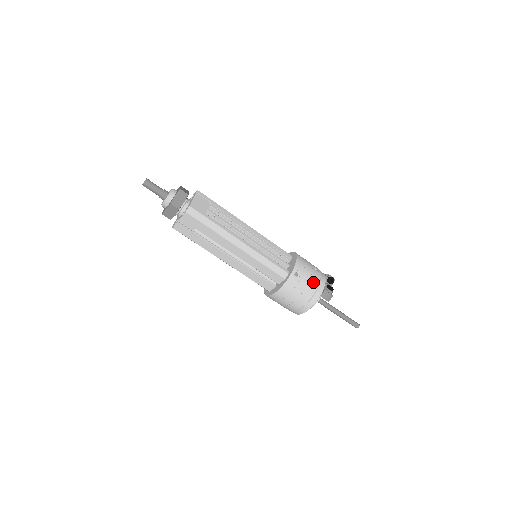
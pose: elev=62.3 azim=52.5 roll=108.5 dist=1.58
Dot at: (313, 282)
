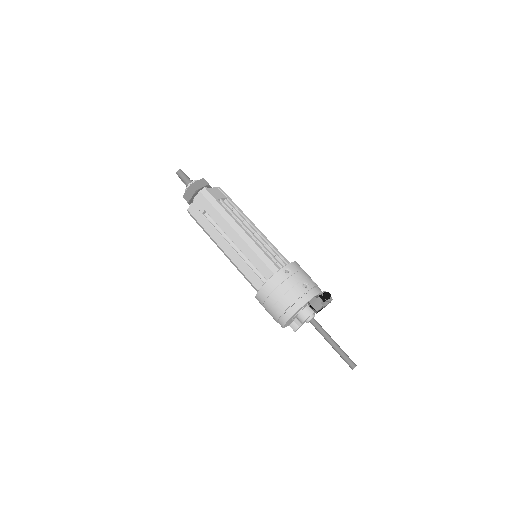
Dot at: (305, 288)
